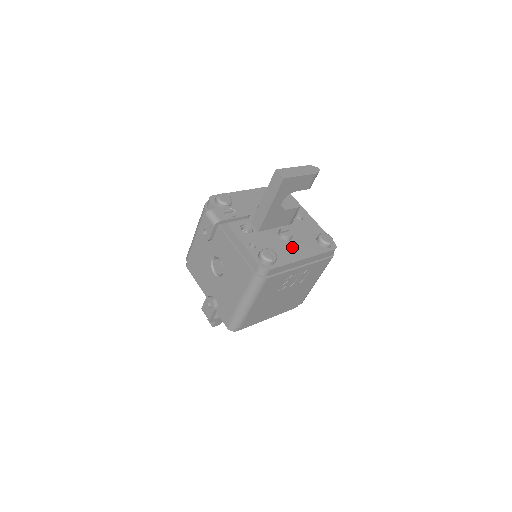
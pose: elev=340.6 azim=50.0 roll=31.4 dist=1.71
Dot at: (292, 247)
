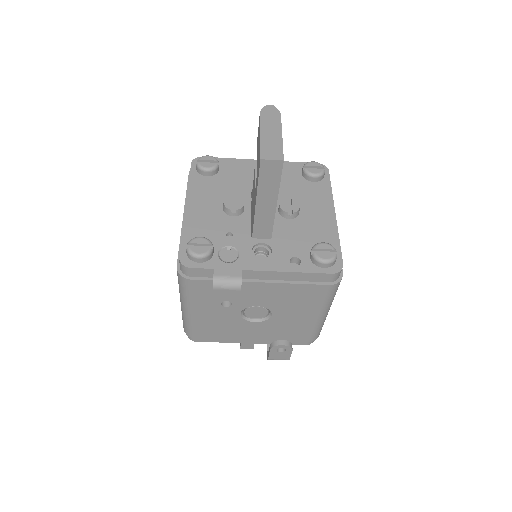
Dot at: (311, 215)
